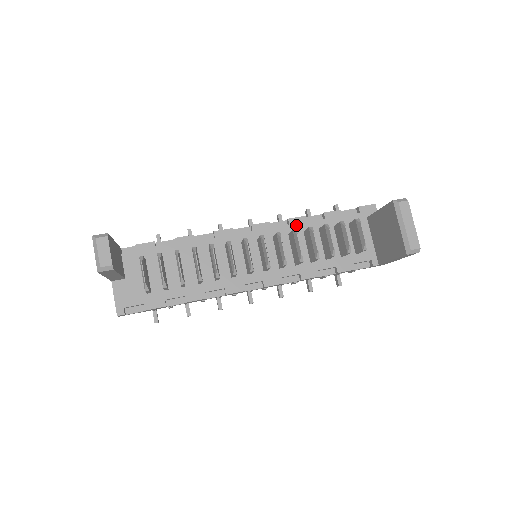
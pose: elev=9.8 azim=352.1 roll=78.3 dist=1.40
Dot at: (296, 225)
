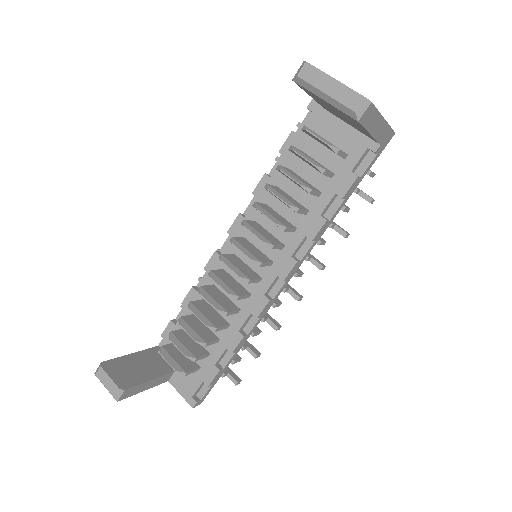
Dot at: (263, 192)
